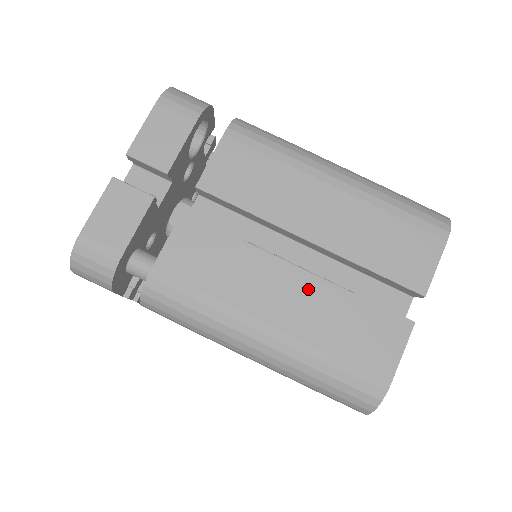
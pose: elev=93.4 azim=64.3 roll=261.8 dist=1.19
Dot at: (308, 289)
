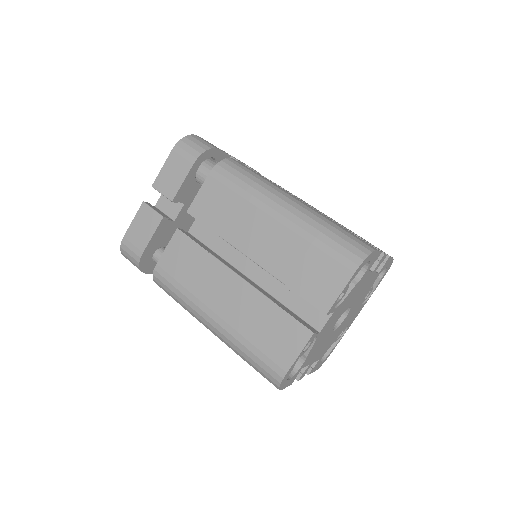
Dot at: (243, 294)
